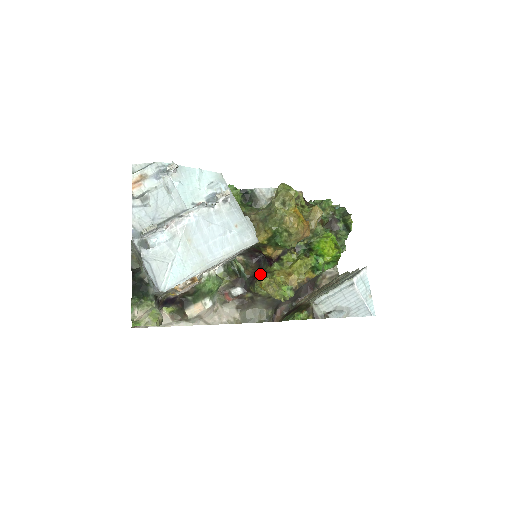
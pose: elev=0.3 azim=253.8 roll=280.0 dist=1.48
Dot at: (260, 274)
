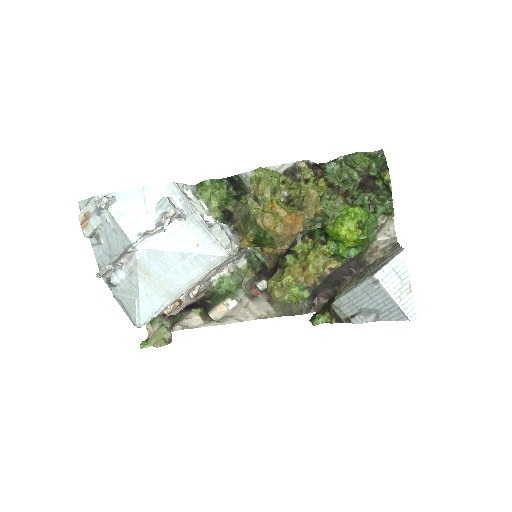
Dot at: (277, 267)
